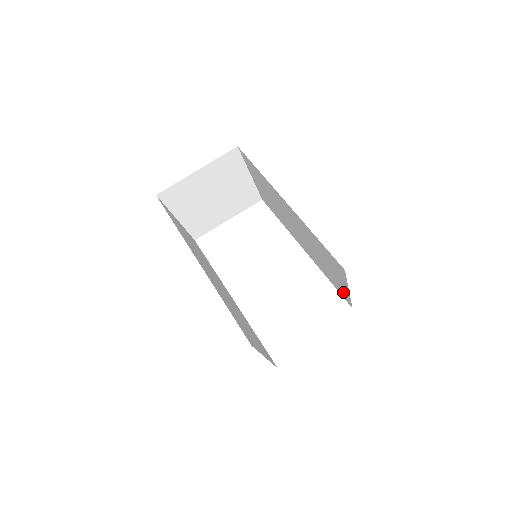
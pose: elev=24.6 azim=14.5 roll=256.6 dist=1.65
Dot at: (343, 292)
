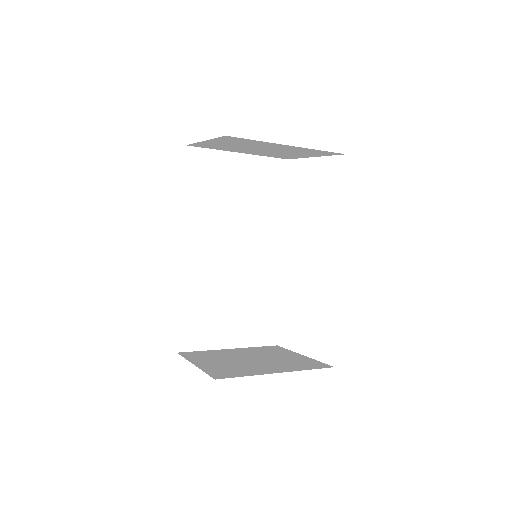
Dot at: occluded
